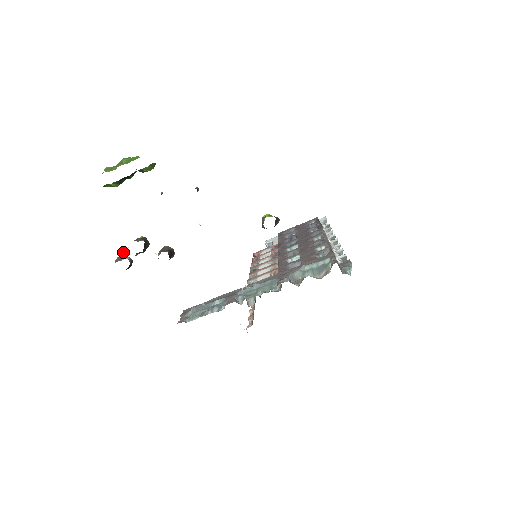
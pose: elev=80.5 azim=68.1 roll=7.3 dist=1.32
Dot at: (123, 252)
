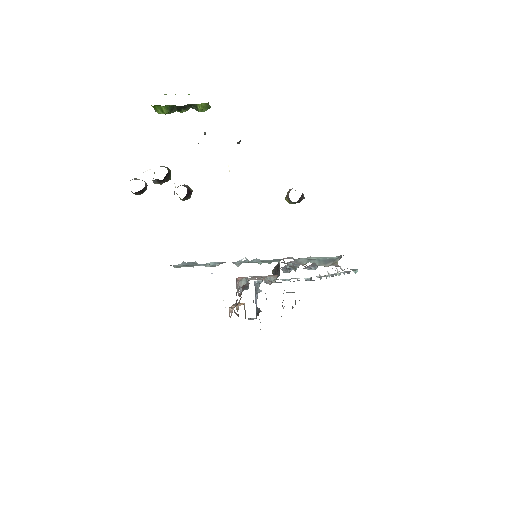
Dot at: occluded
